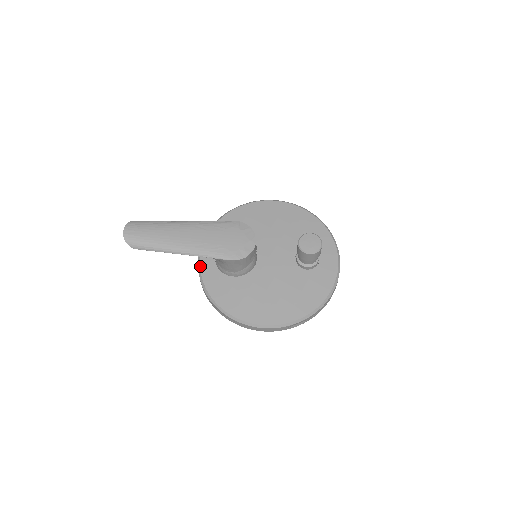
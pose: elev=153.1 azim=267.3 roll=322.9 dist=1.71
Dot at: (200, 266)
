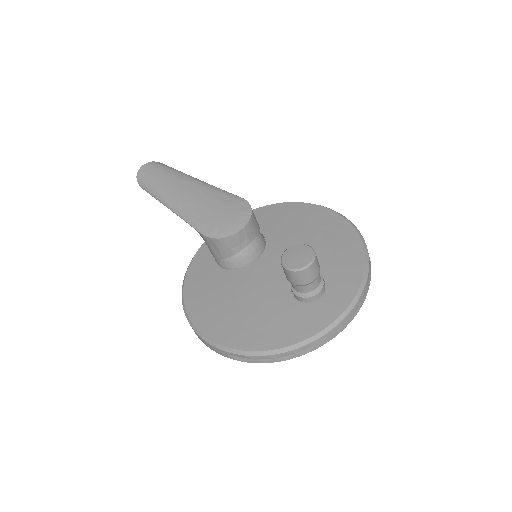
Dot at: (204, 242)
